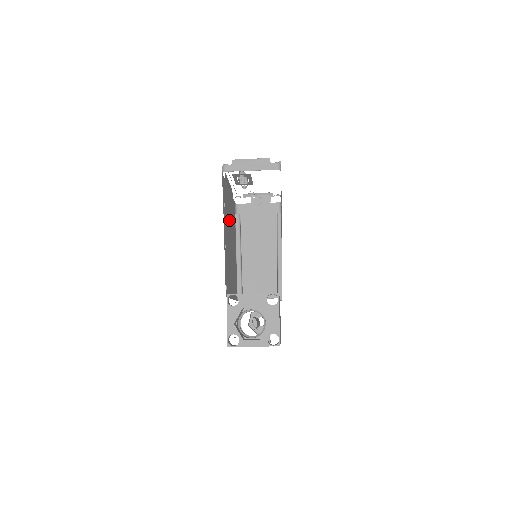
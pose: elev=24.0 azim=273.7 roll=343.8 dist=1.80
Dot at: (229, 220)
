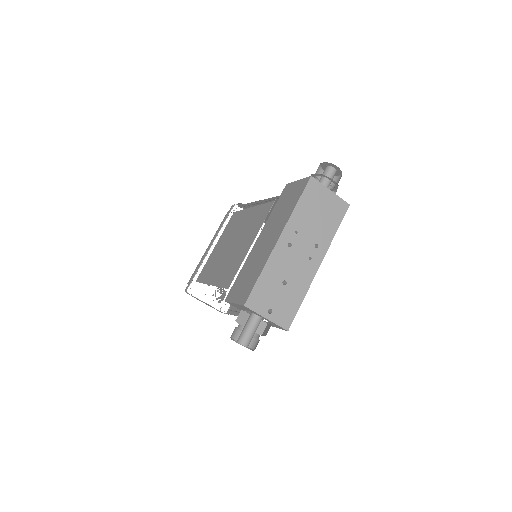
Dot at: (224, 240)
